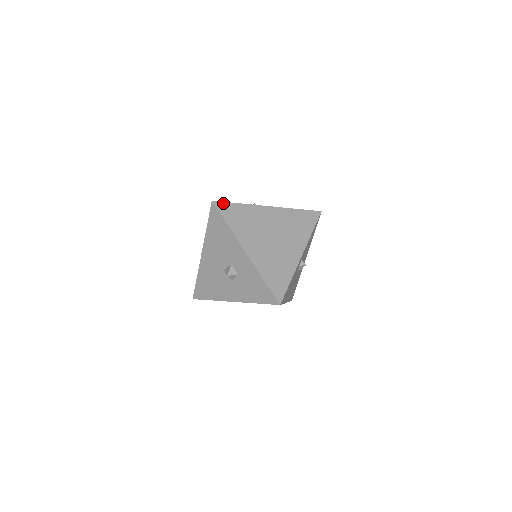
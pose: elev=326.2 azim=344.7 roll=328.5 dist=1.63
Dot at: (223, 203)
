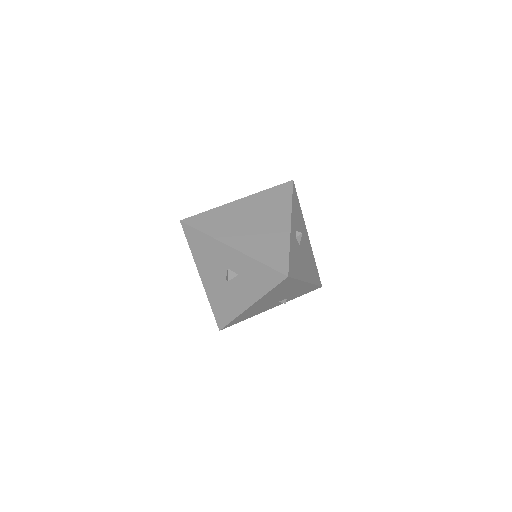
Dot at: (191, 217)
